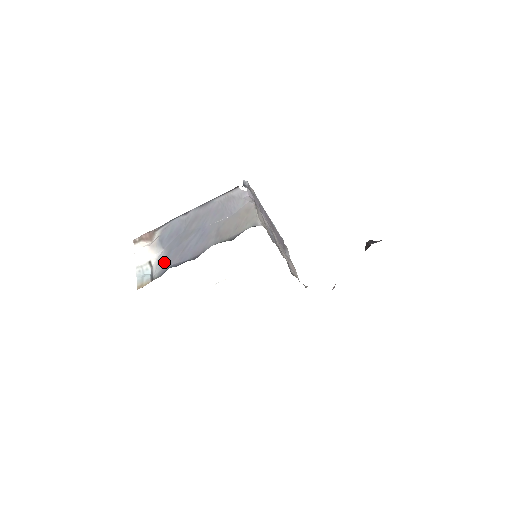
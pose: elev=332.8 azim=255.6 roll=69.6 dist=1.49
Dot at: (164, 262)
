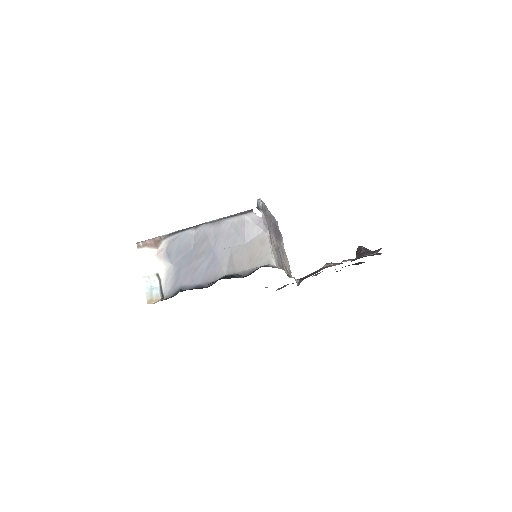
Dot at: (174, 280)
